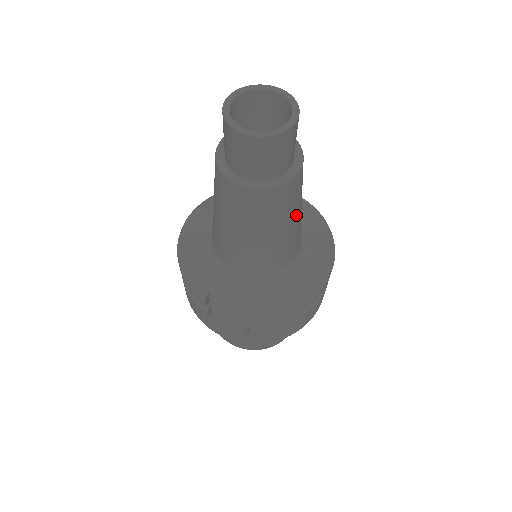
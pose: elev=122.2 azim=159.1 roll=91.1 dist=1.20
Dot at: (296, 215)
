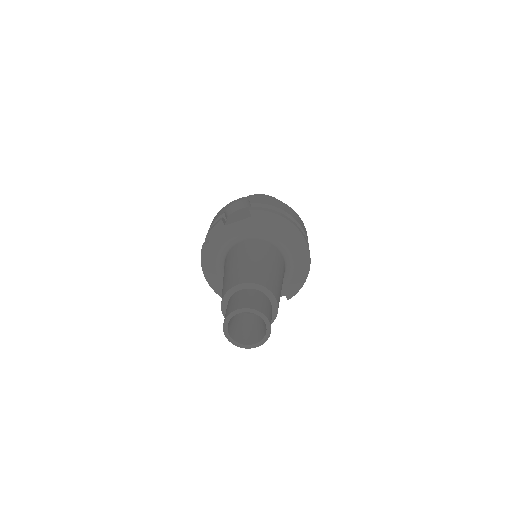
Dot at: (281, 284)
